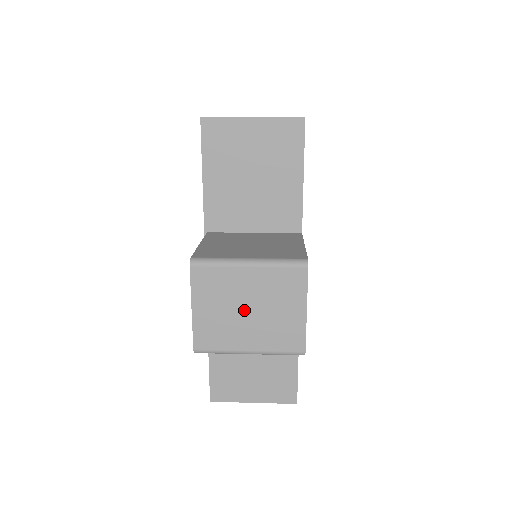
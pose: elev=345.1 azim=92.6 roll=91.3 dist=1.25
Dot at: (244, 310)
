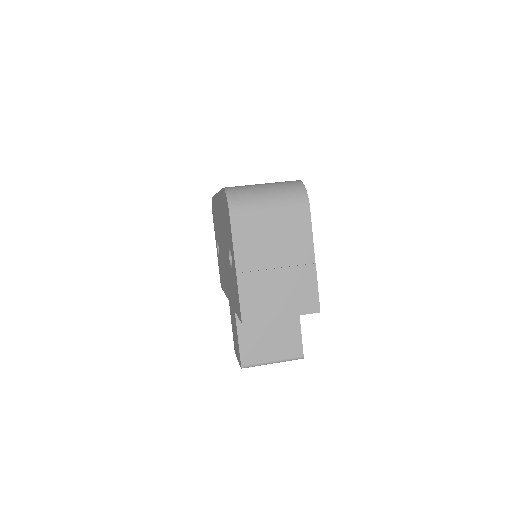
Dot at: occluded
